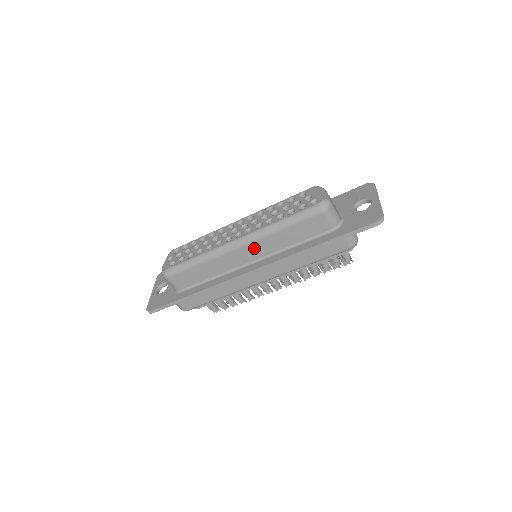
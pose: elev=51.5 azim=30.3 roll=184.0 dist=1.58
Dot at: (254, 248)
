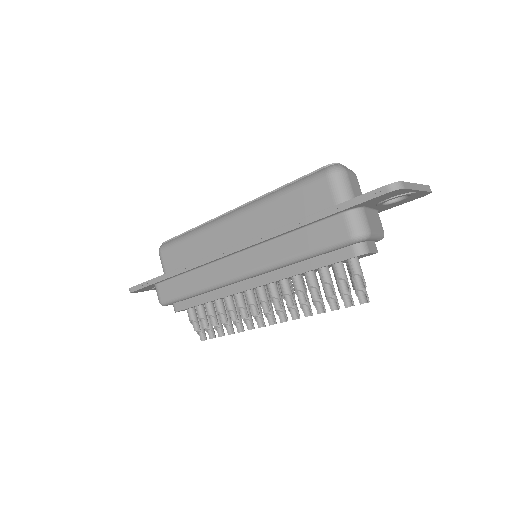
Dot at: (245, 223)
